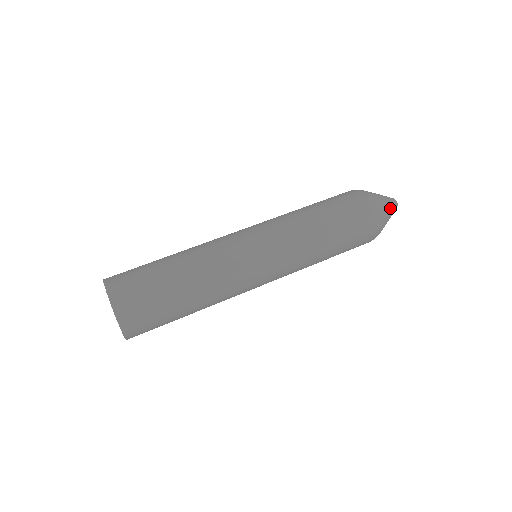
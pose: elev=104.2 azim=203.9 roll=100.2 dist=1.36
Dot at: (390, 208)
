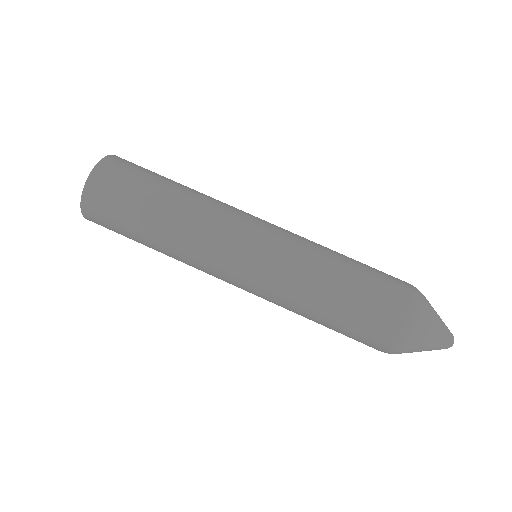
Dot at: (437, 336)
